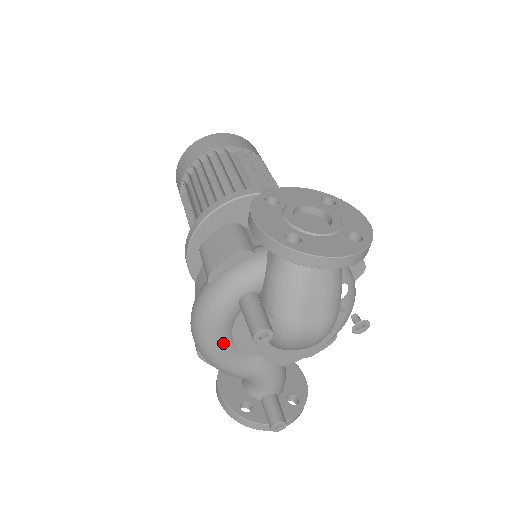
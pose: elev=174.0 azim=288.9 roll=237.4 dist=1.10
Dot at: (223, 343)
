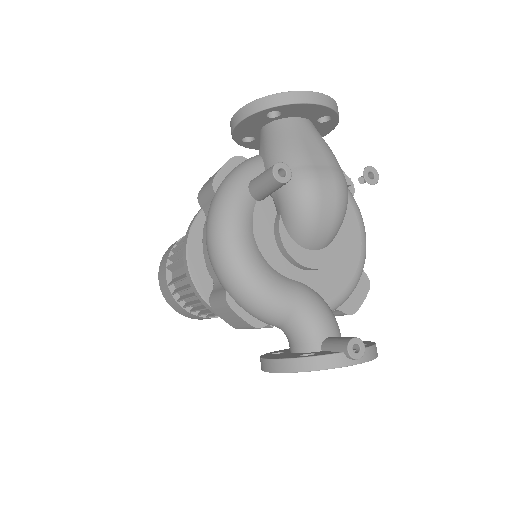
Dot at: (249, 248)
